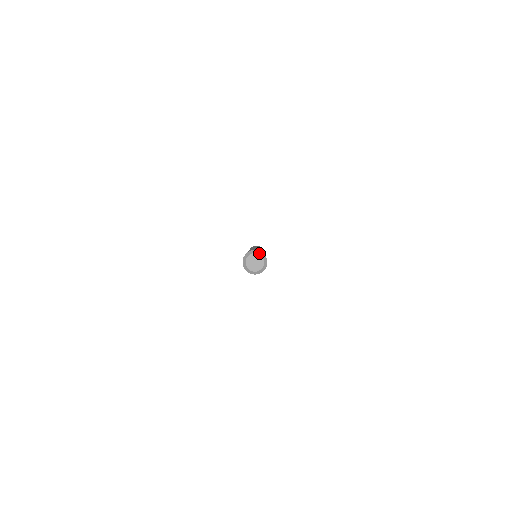
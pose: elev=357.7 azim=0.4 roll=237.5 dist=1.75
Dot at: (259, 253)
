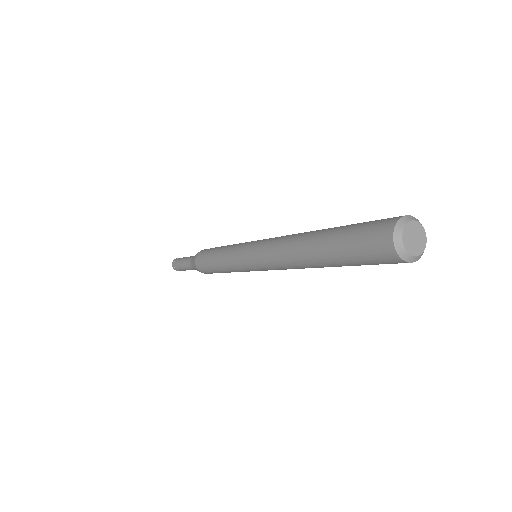
Dot at: (420, 223)
